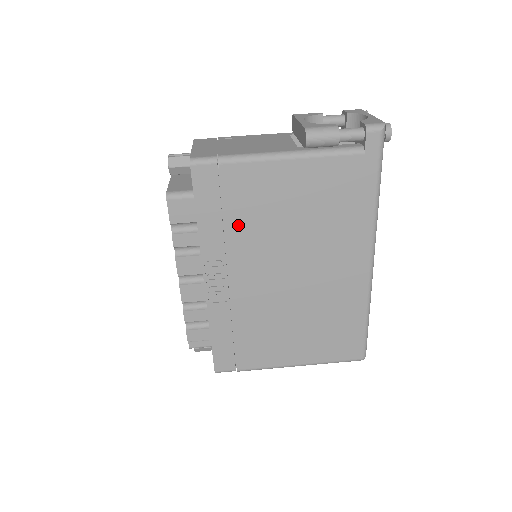
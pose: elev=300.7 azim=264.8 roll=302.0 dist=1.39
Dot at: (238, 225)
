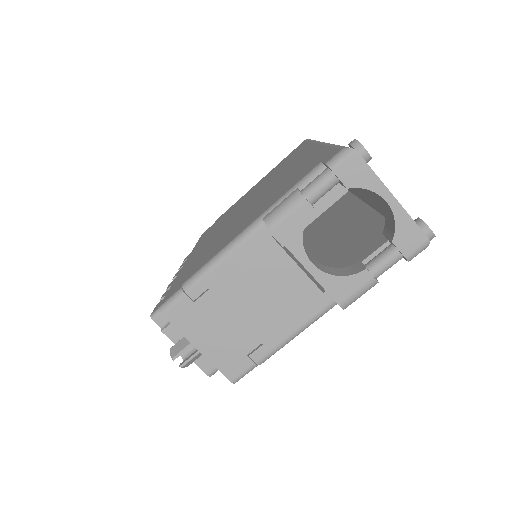
Dot at: occluded
